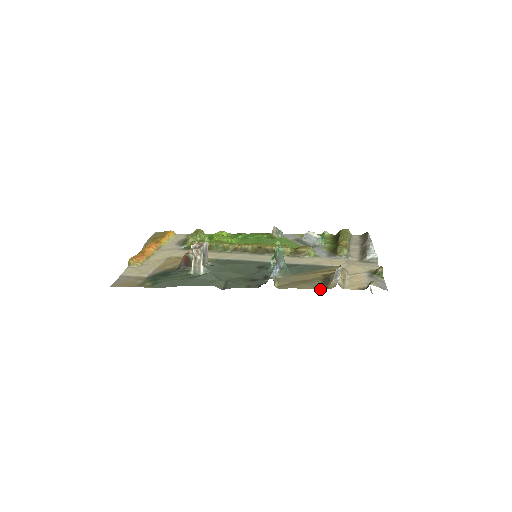
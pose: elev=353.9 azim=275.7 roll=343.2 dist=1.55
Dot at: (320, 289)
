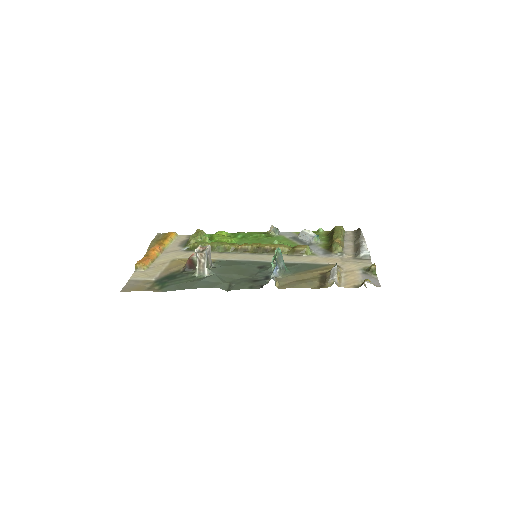
Dot at: (318, 288)
